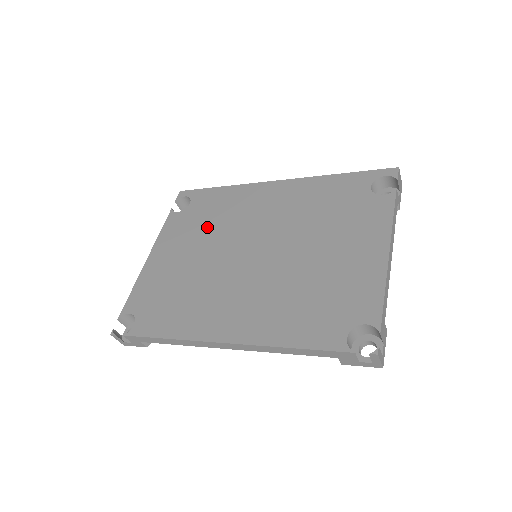
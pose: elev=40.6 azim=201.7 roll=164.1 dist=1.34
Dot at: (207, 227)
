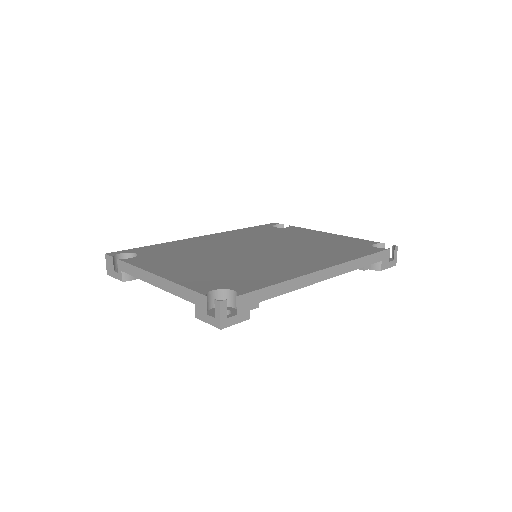
Dot at: (188, 254)
